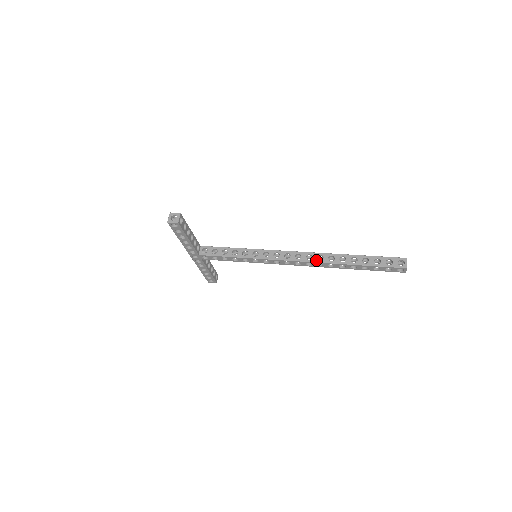
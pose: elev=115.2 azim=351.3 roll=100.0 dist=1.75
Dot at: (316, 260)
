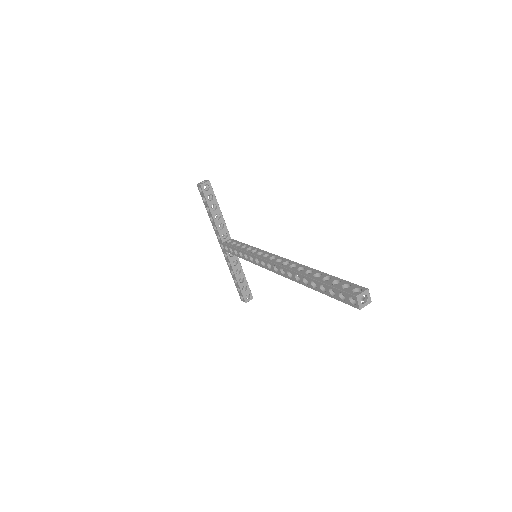
Dot at: (288, 266)
